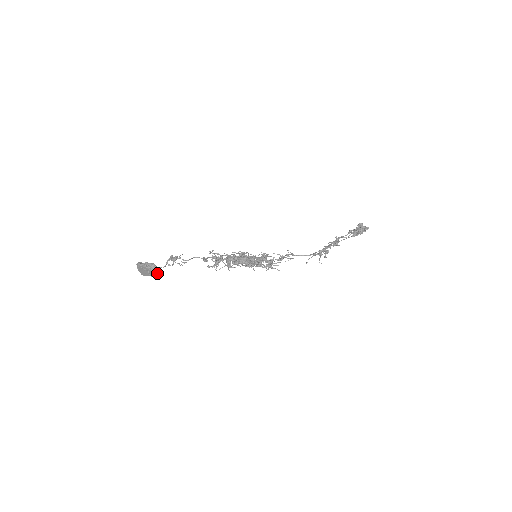
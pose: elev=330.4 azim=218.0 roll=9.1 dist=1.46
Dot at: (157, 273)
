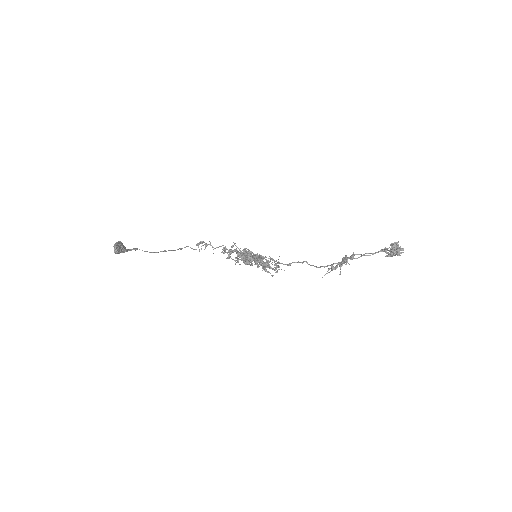
Dot at: (115, 252)
